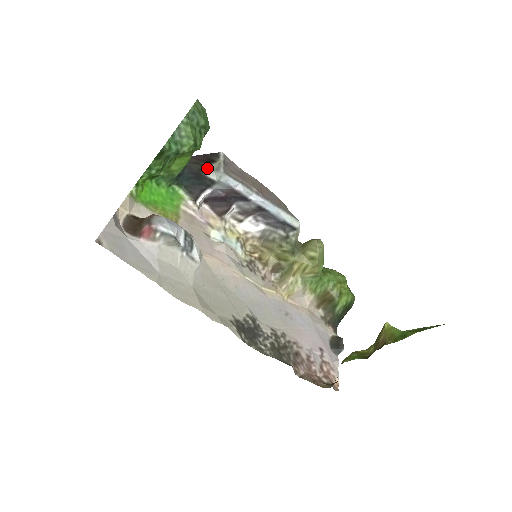
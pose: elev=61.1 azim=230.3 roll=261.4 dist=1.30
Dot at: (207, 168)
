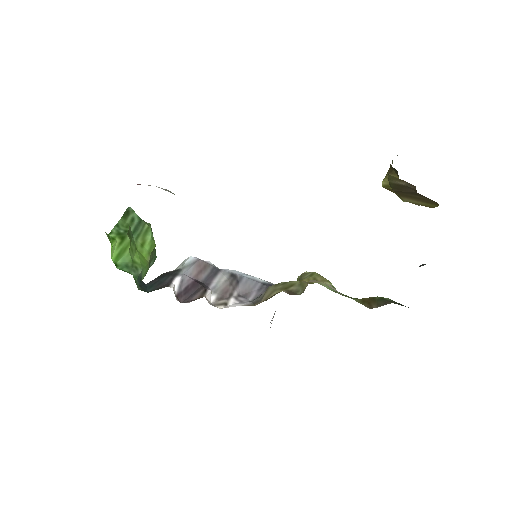
Dot at: occluded
